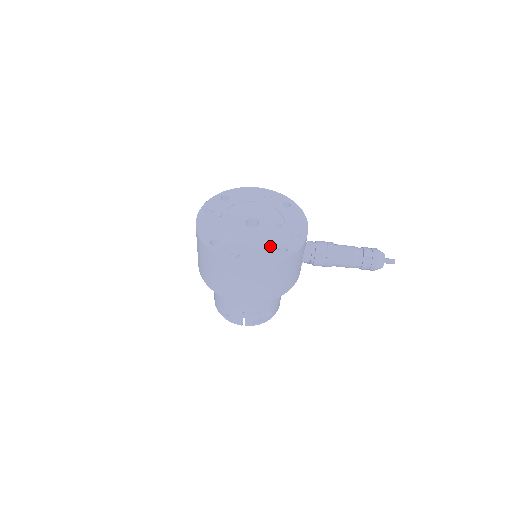
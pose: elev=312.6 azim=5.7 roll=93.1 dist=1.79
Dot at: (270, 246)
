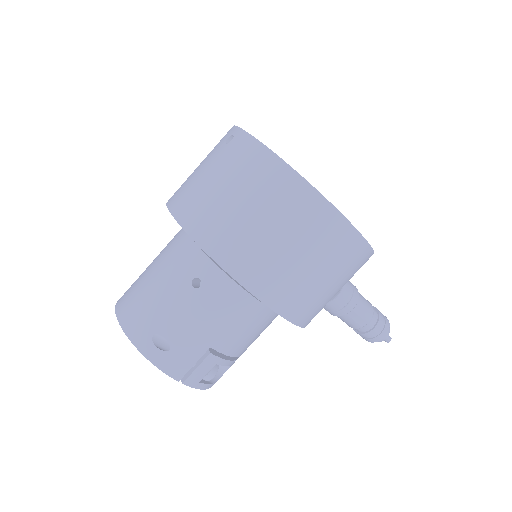
Dot at: occluded
